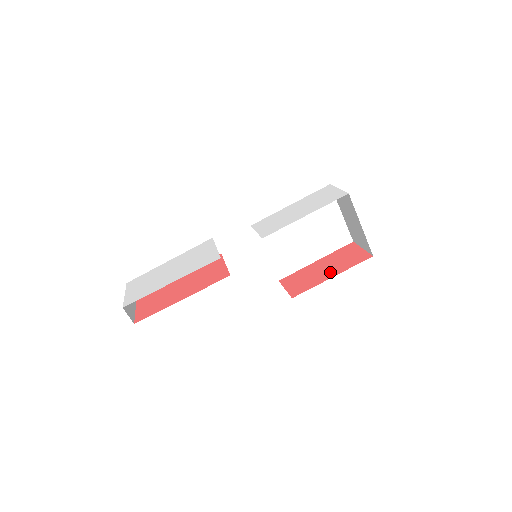
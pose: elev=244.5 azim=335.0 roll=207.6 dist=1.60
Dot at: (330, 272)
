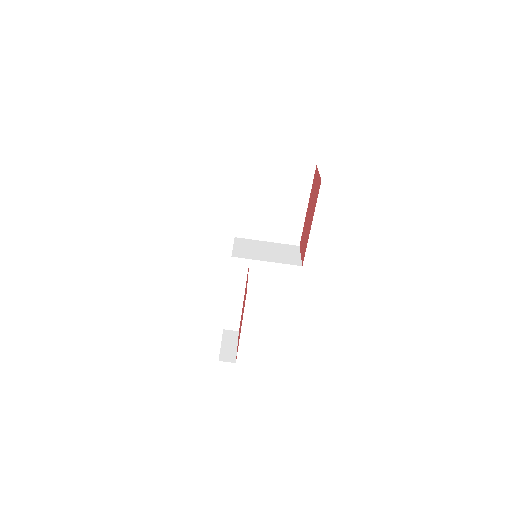
Dot at: (310, 219)
